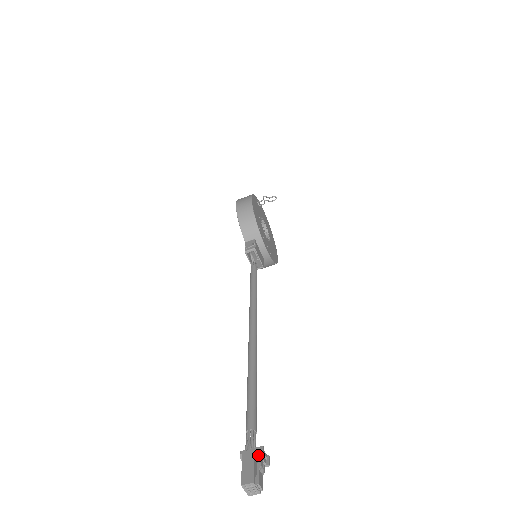
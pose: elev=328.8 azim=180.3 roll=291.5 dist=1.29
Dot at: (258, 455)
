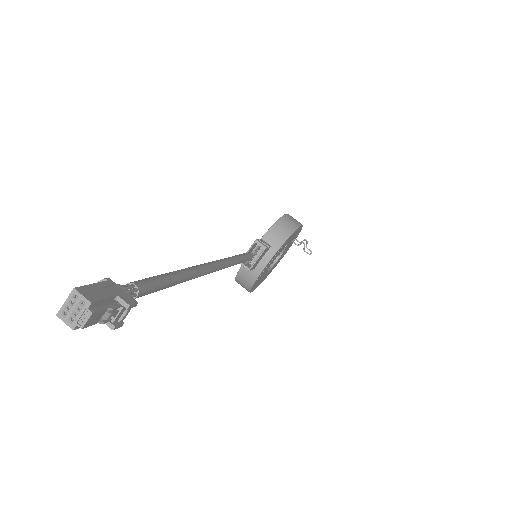
Dot at: (125, 299)
